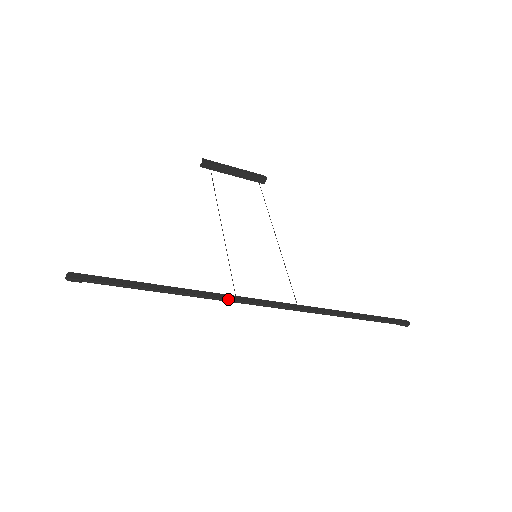
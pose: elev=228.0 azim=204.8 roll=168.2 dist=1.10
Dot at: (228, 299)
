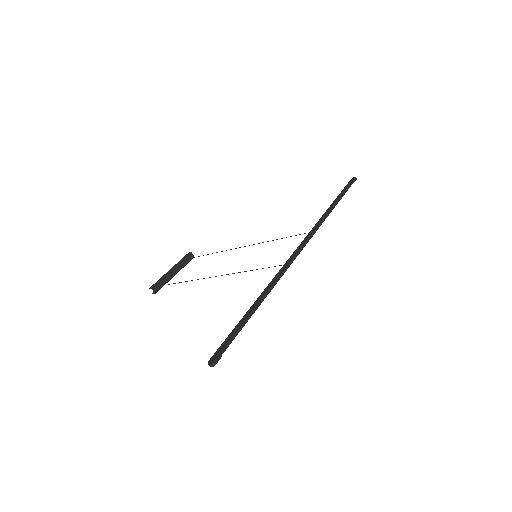
Dot at: (285, 268)
